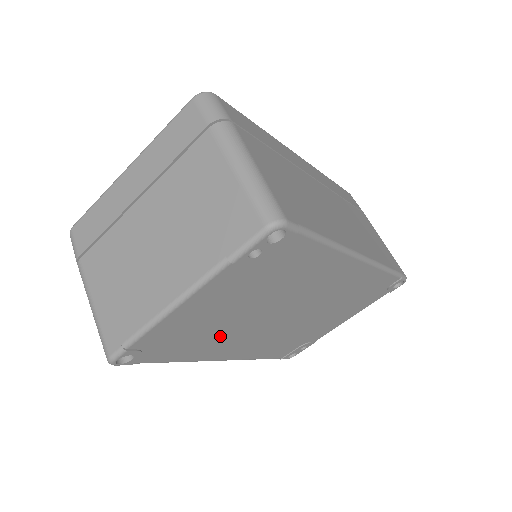
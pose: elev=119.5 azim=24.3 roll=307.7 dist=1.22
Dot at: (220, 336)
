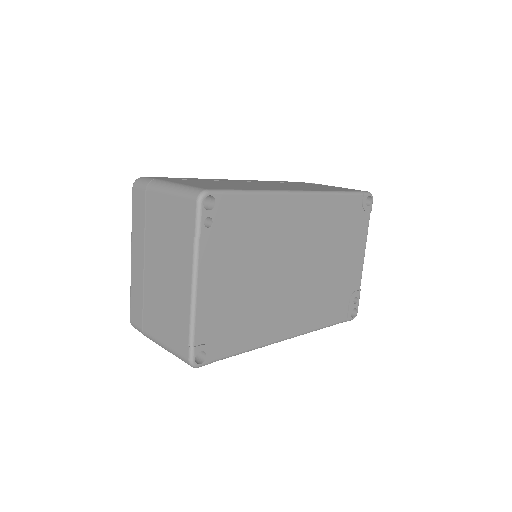
Dot at: (259, 310)
